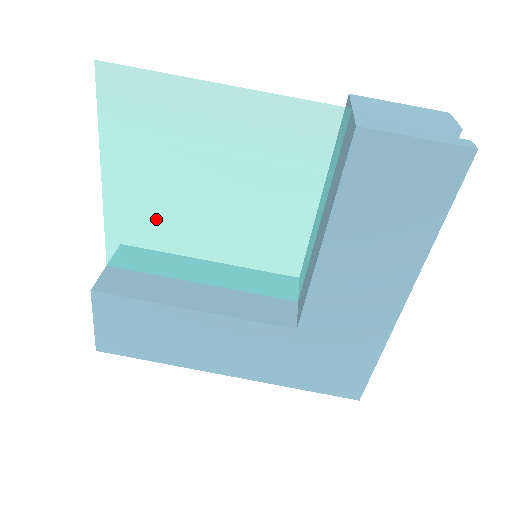
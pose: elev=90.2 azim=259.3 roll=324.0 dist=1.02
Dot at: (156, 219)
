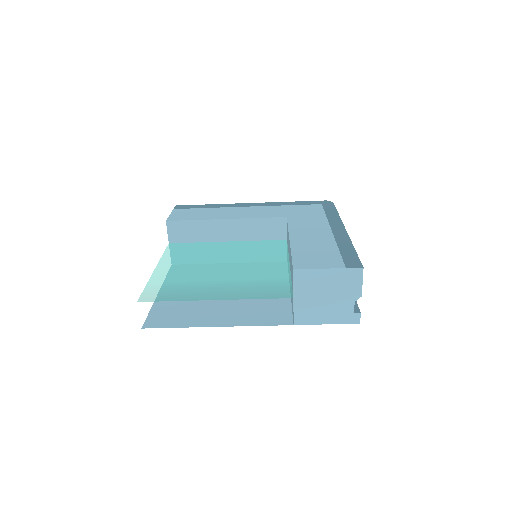
Dot at: (192, 259)
